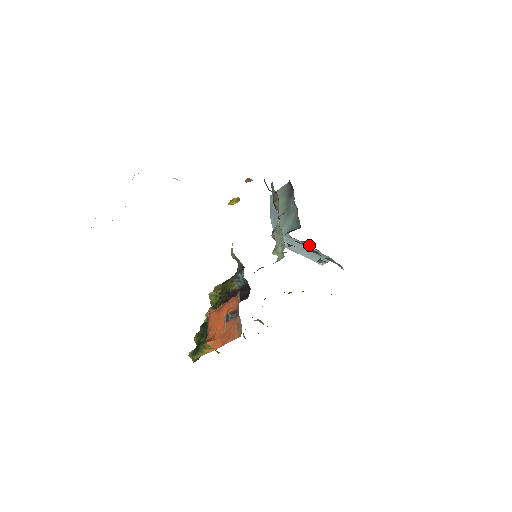
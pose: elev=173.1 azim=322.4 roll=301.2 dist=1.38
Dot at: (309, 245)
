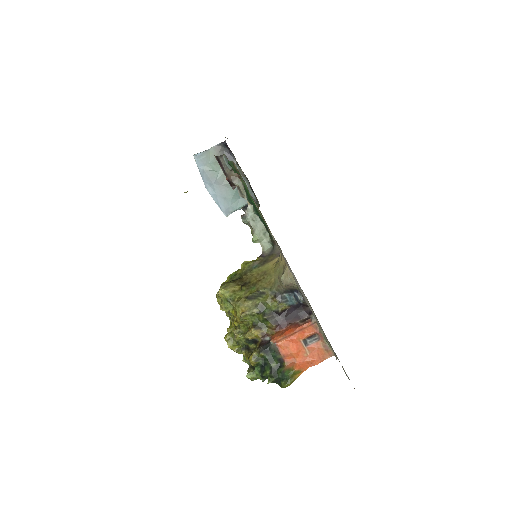
Dot at: occluded
